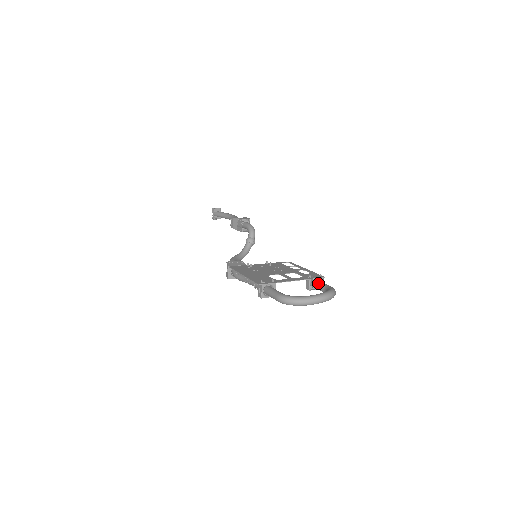
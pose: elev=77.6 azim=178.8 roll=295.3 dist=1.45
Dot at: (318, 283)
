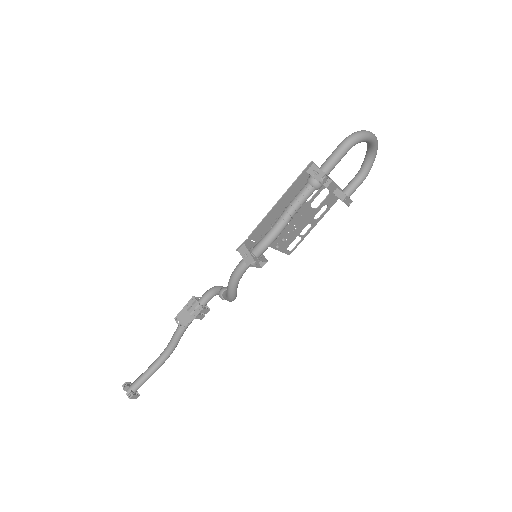
Dot at: (347, 185)
